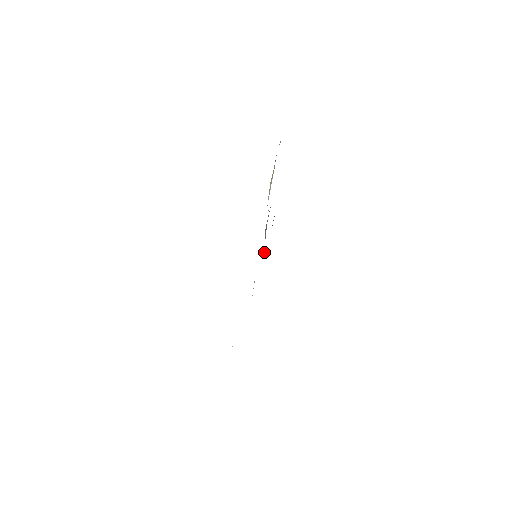
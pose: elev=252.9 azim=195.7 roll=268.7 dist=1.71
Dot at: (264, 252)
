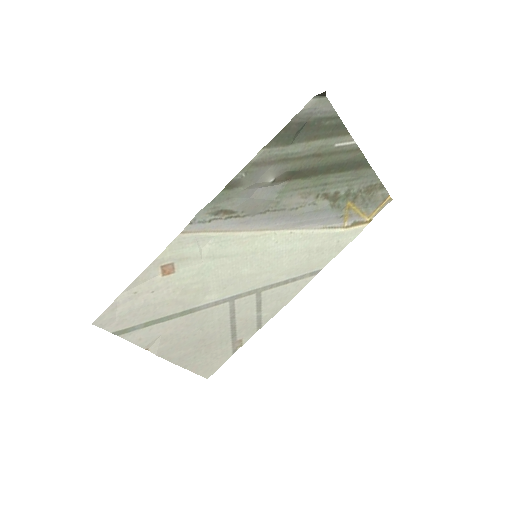
Dot at: (228, 186)
